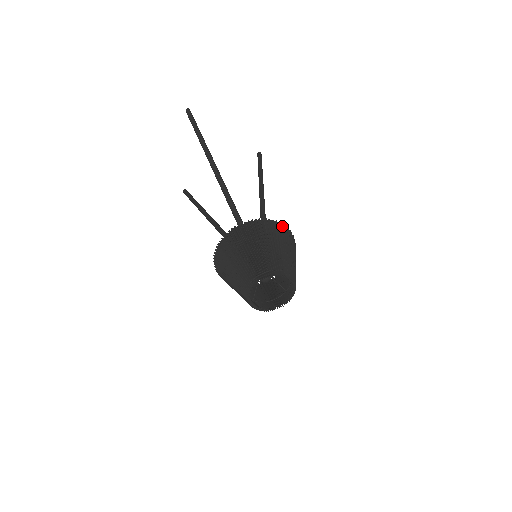
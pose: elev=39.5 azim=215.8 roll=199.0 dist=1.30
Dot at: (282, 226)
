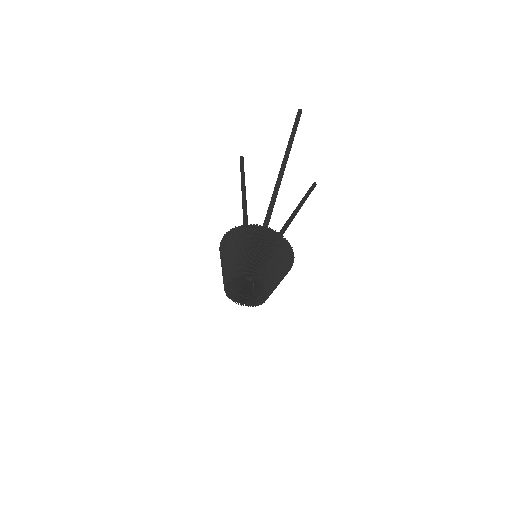
Dot at: (292, 255)
